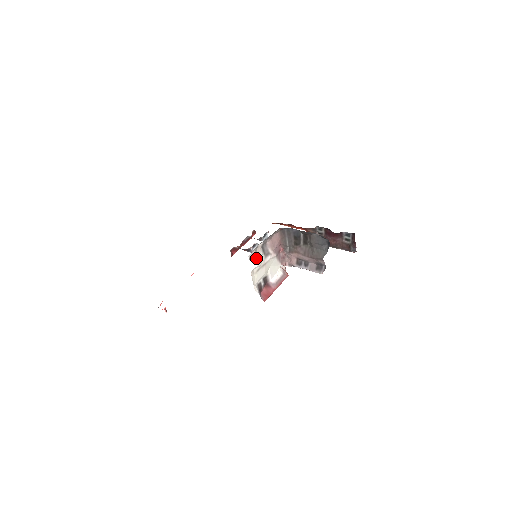
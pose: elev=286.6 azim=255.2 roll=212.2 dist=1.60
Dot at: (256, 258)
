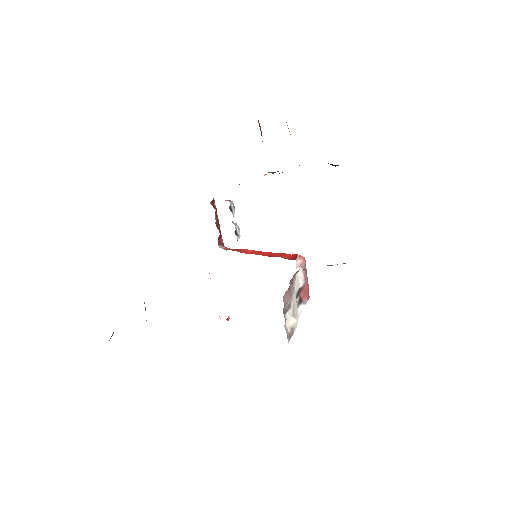
Dot at: (291, 330)
